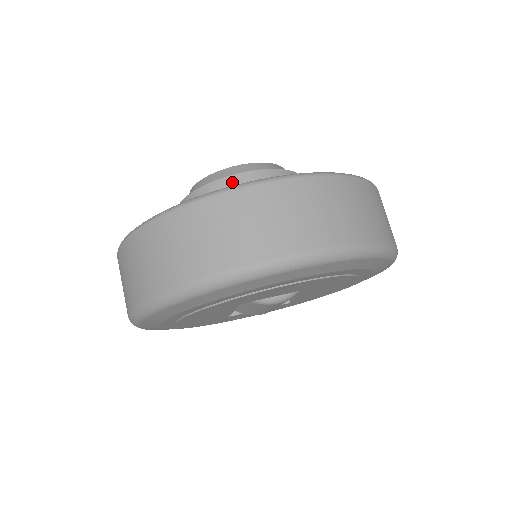
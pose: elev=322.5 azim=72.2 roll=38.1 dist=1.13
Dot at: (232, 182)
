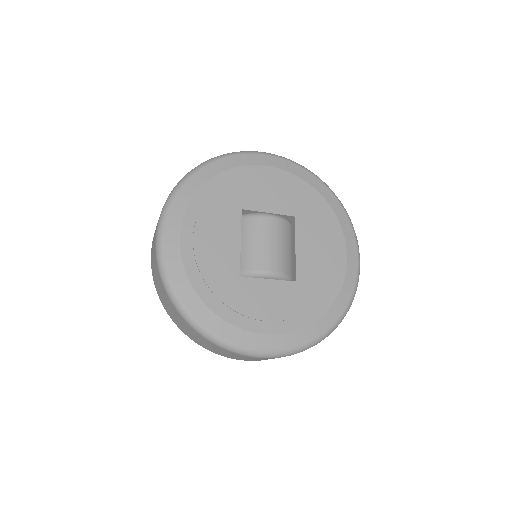
Dot at: occluded
